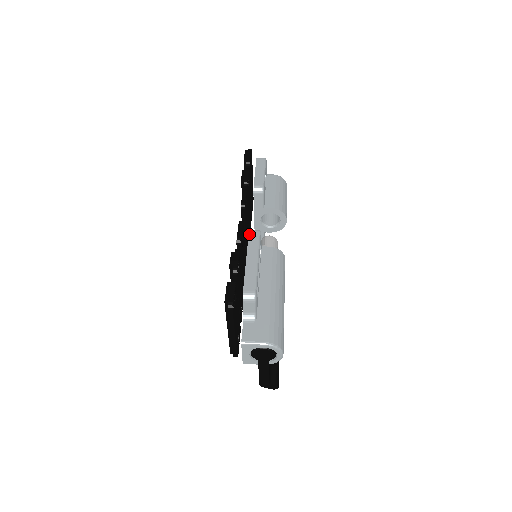
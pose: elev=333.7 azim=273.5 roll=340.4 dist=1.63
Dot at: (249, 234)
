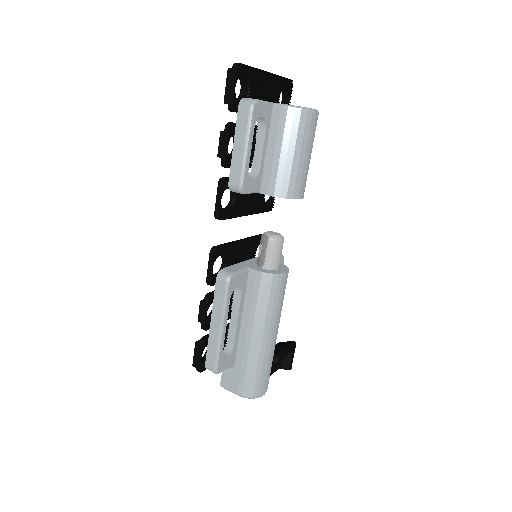
Dot at: (215, 284)
